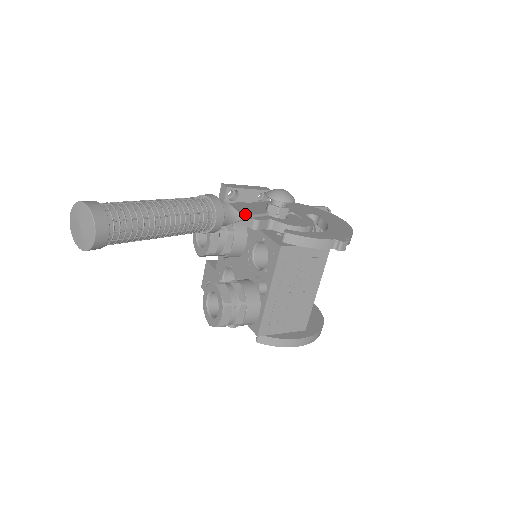
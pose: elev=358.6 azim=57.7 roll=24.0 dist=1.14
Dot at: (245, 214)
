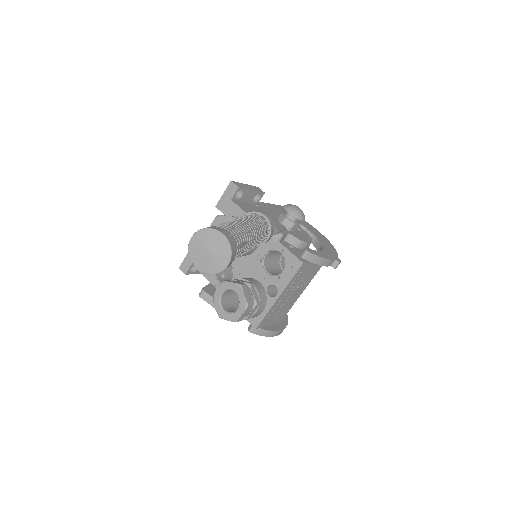
Dot at: (278, 230)
